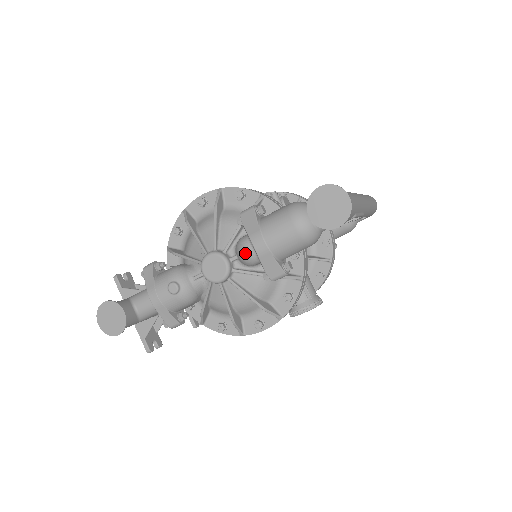
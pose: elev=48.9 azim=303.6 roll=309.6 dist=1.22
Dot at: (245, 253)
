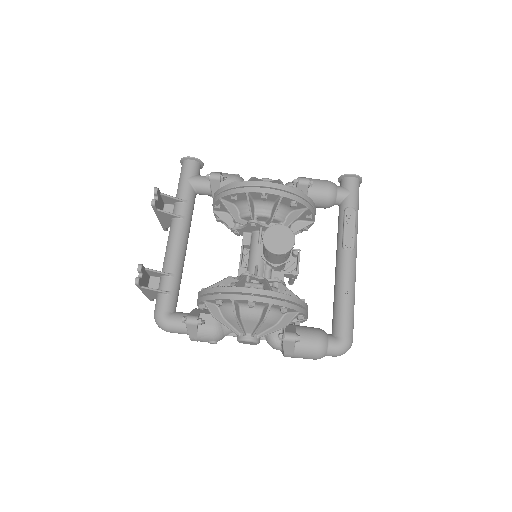
Dot at: occluded
